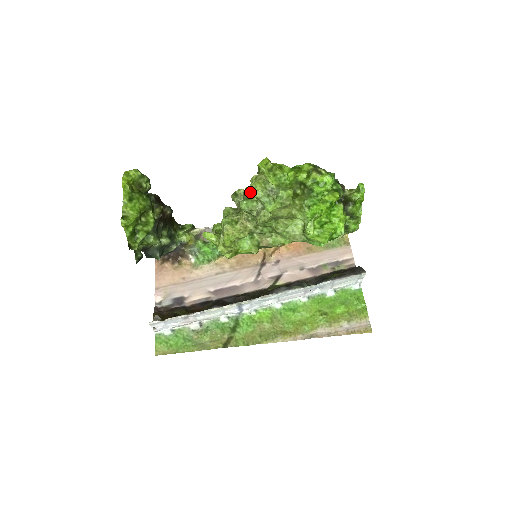
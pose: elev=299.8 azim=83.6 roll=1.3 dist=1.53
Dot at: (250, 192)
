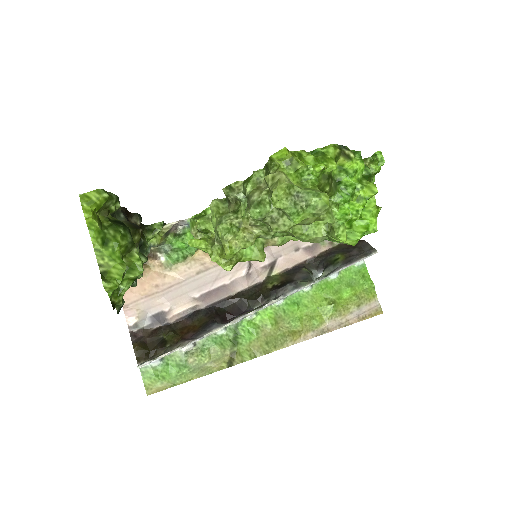
Dot at: (258, 191)
